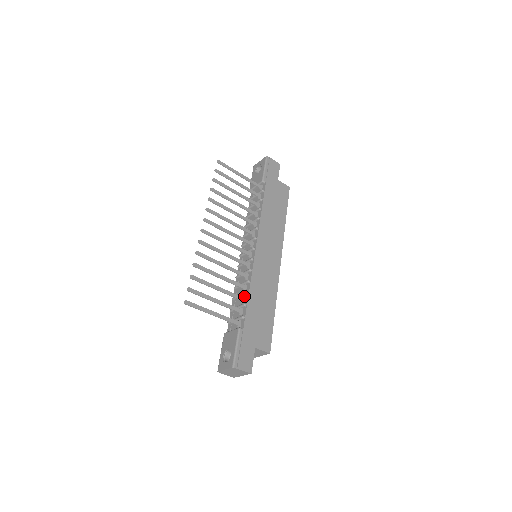
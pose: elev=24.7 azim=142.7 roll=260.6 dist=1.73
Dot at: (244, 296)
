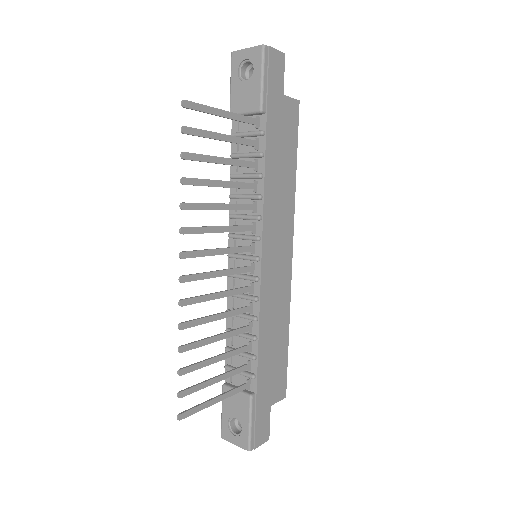
Dot at: (250, 341)
